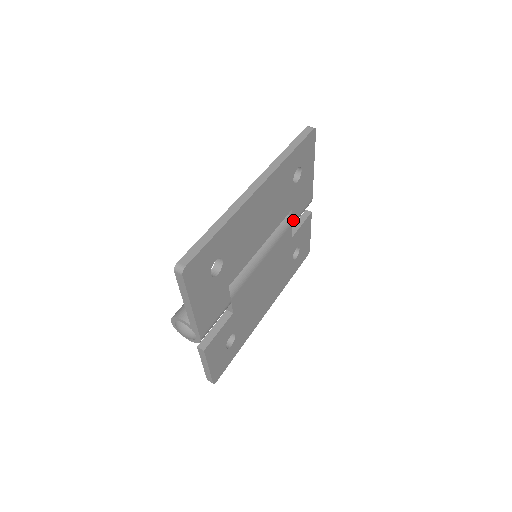
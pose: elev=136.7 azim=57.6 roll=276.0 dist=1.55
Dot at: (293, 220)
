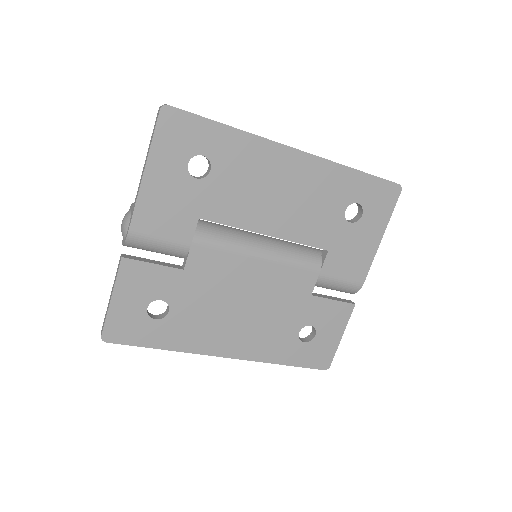
Dot at: (324, 271)
